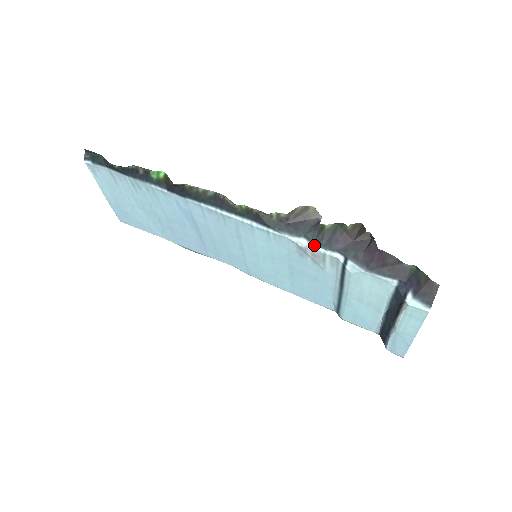
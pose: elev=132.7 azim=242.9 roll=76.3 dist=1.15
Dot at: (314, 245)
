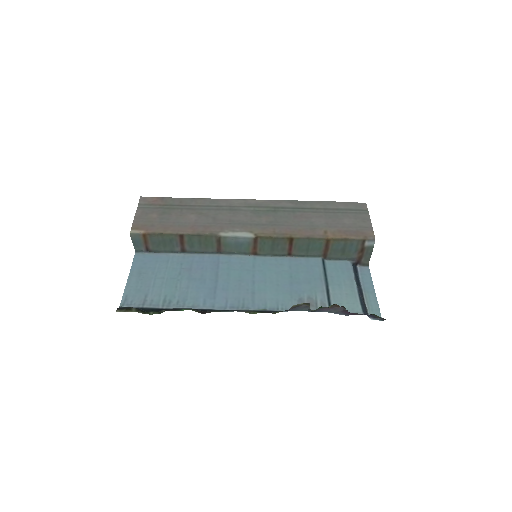
Dot at: (310, 311)
